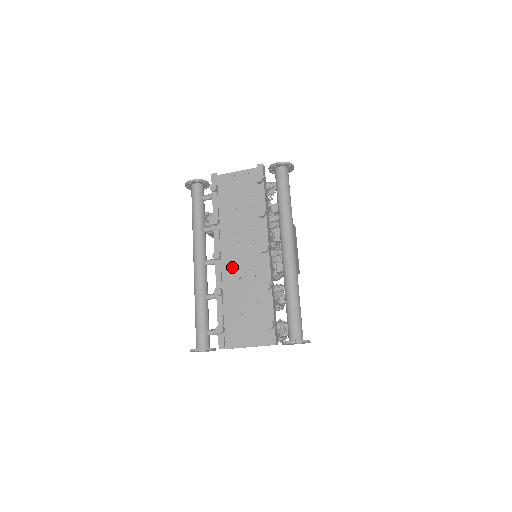
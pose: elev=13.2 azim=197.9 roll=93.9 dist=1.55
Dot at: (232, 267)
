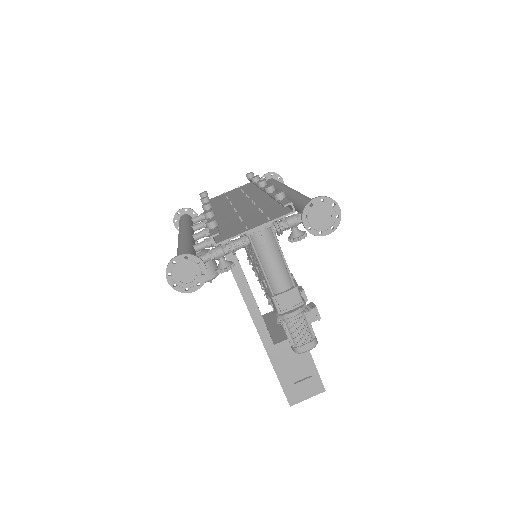
Dot at: (226, 213)
